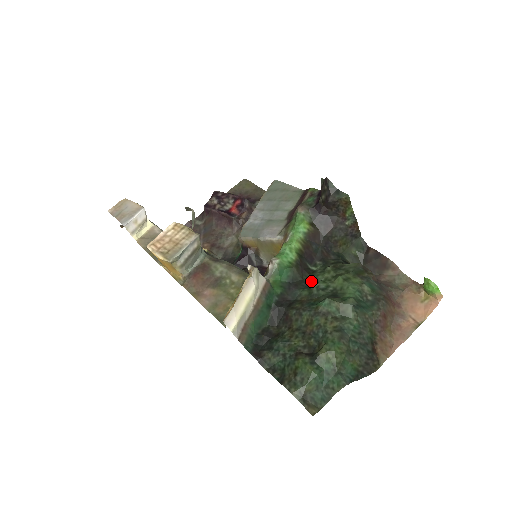
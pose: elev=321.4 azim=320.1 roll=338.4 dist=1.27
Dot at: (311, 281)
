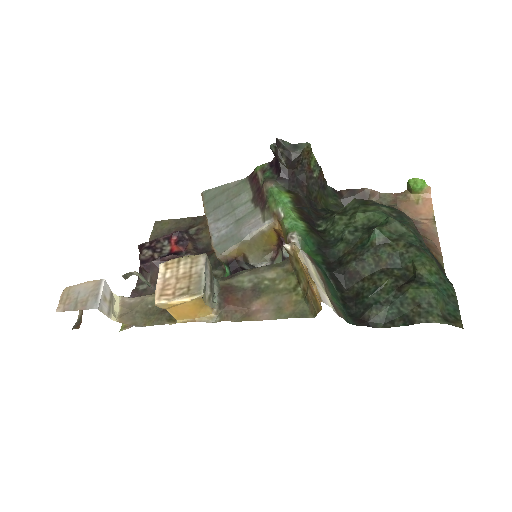
Dot at: (334, 236)
